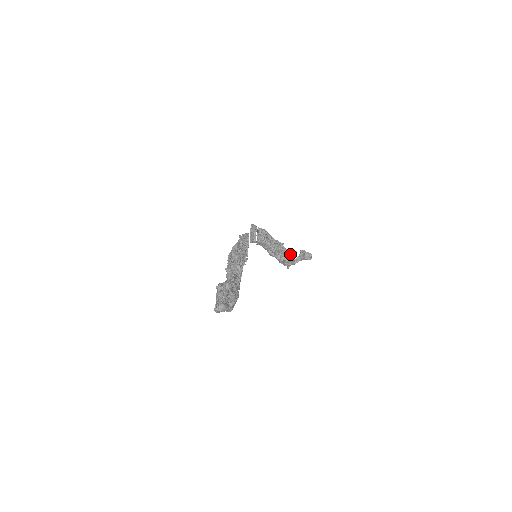
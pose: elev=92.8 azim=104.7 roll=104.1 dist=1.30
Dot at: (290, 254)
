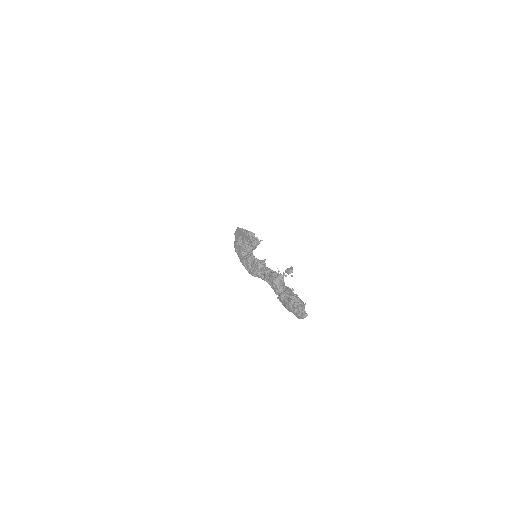
Dot at: occluded
